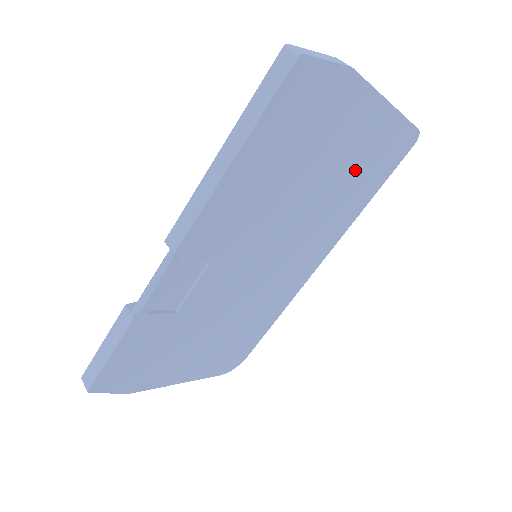
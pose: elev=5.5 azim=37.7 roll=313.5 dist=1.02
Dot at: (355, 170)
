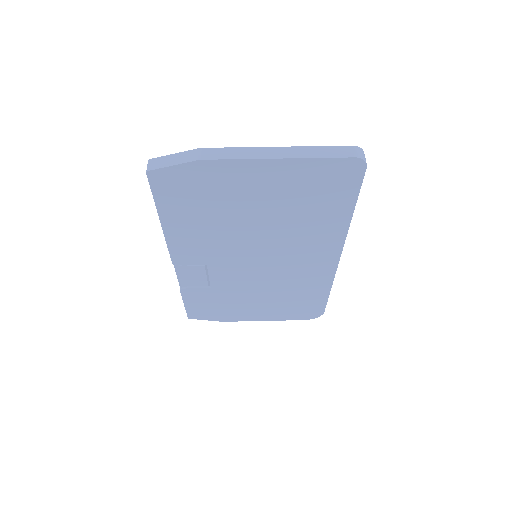
Dot at: (295, 201)
